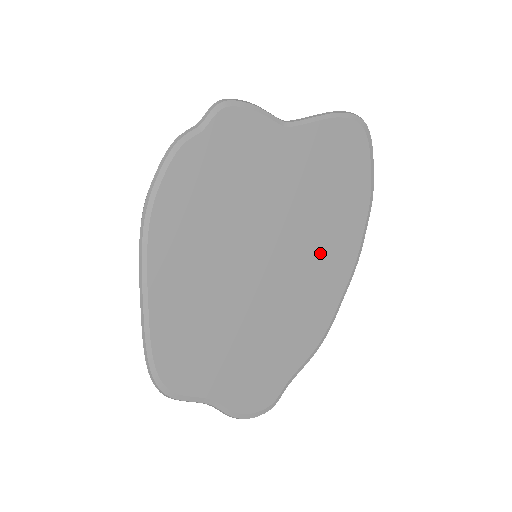
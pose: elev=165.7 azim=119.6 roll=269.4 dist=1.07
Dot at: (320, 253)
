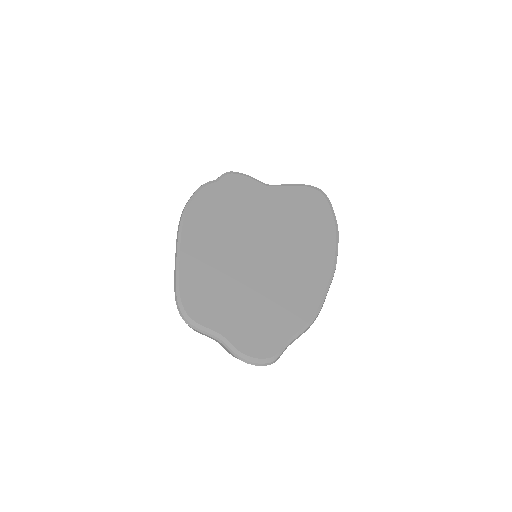
Dot at: (302, 255)
